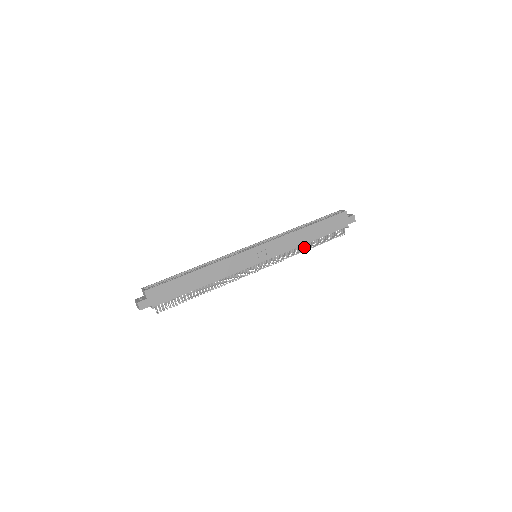
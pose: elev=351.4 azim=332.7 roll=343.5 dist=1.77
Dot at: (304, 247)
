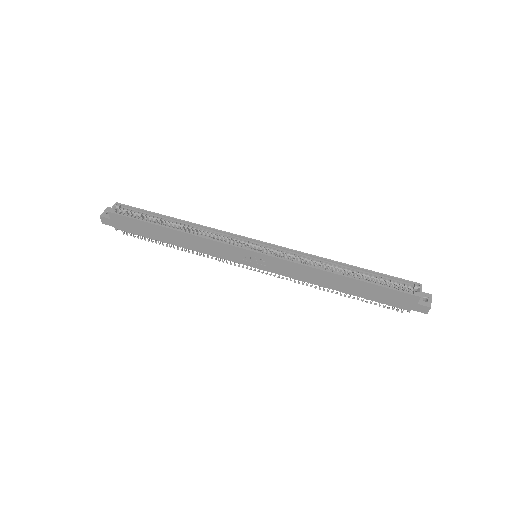
Dot at: occluded
